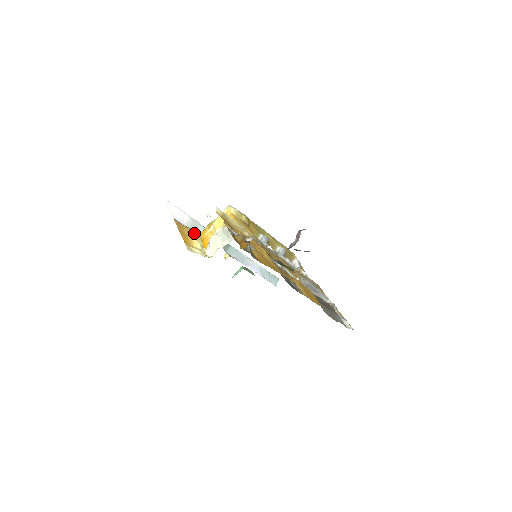
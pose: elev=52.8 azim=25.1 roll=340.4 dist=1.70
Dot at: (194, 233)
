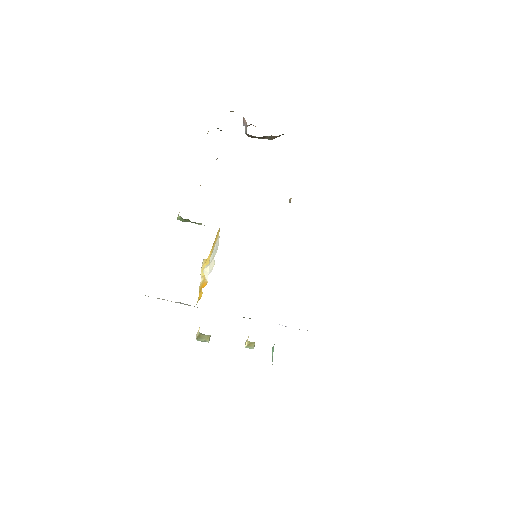
Dot at: occluded
